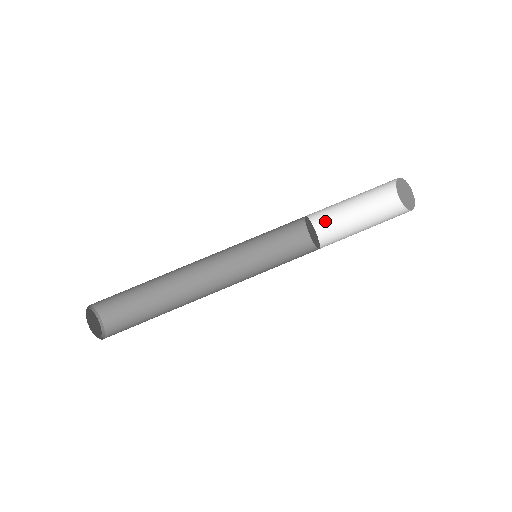
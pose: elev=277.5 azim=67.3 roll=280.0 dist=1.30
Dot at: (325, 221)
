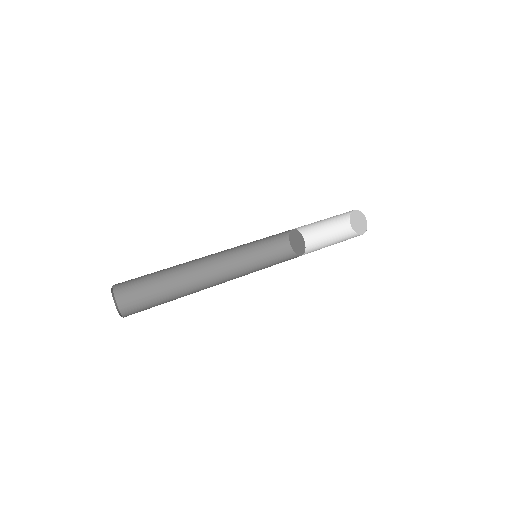
Dot at: (305, 244)
